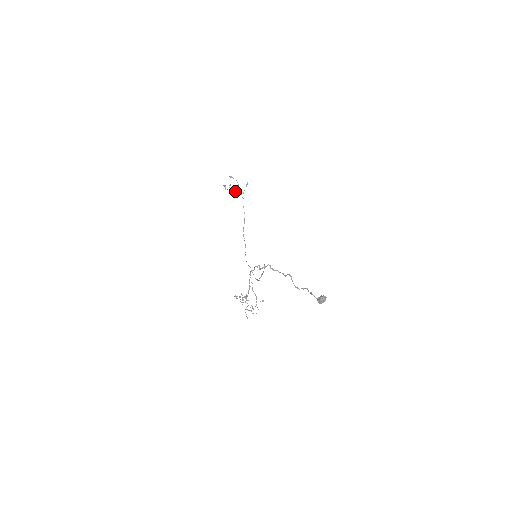
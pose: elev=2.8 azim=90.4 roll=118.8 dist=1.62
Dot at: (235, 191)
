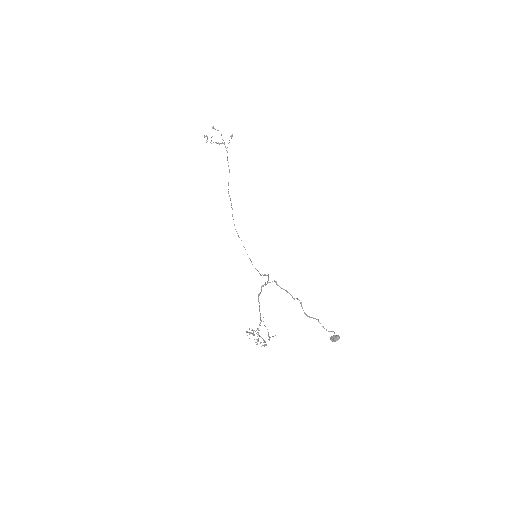
Dot at: (218, 143)
